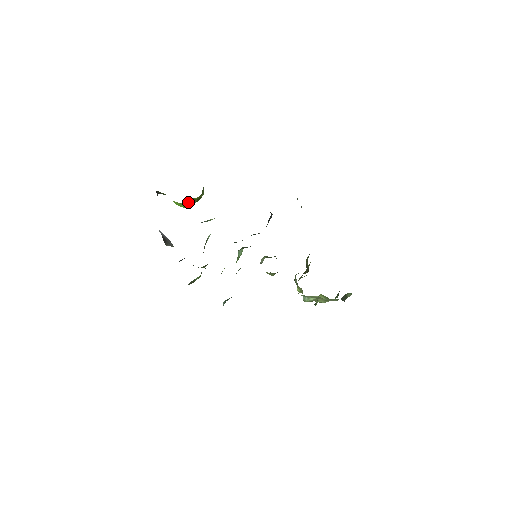
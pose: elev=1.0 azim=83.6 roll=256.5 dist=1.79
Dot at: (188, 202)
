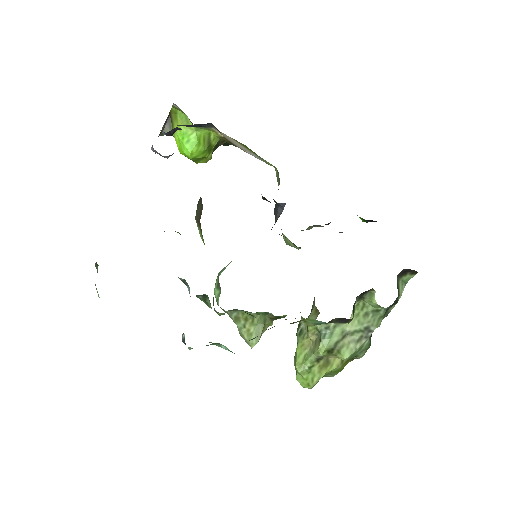
Dot at: (201, 139)
